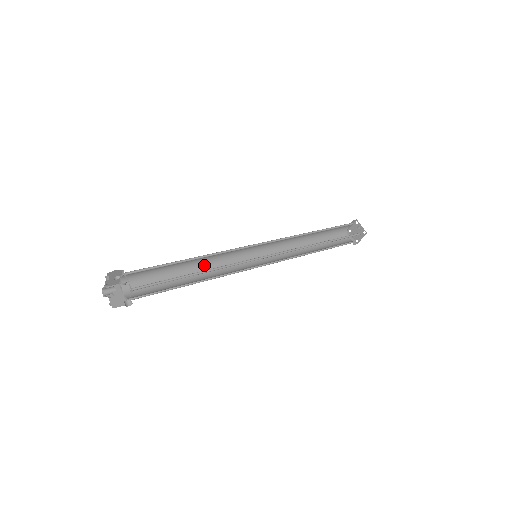
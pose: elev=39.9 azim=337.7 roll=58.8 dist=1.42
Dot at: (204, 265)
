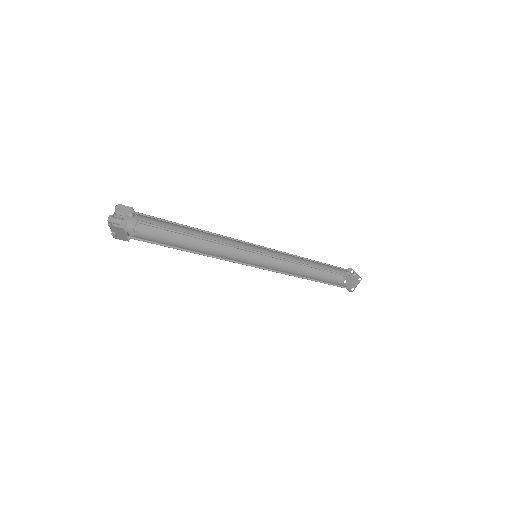
Dot at: (206, 247)
